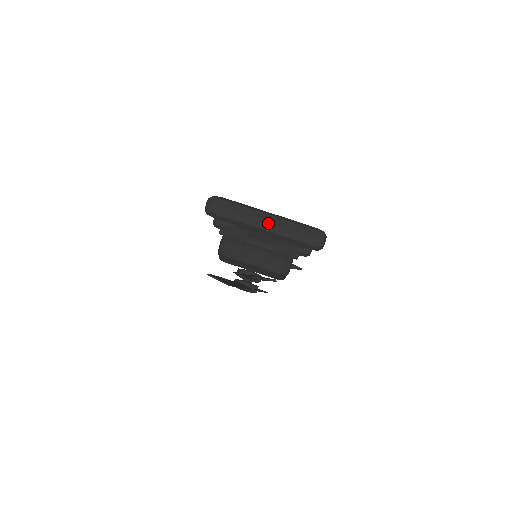
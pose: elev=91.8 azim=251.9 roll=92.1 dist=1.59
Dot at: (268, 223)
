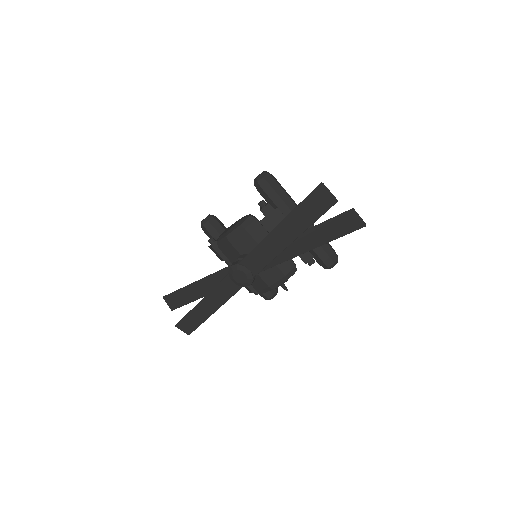
Dot at: occluded
